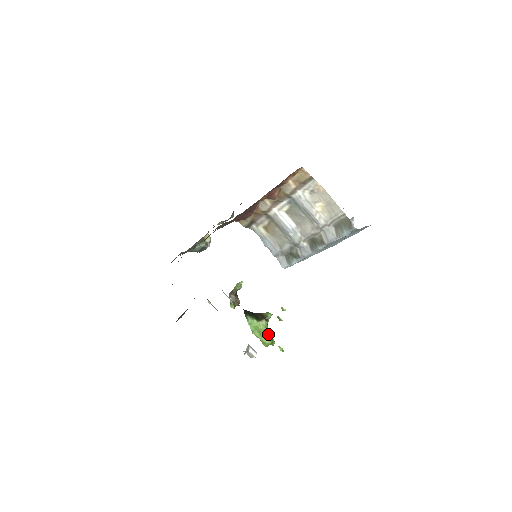
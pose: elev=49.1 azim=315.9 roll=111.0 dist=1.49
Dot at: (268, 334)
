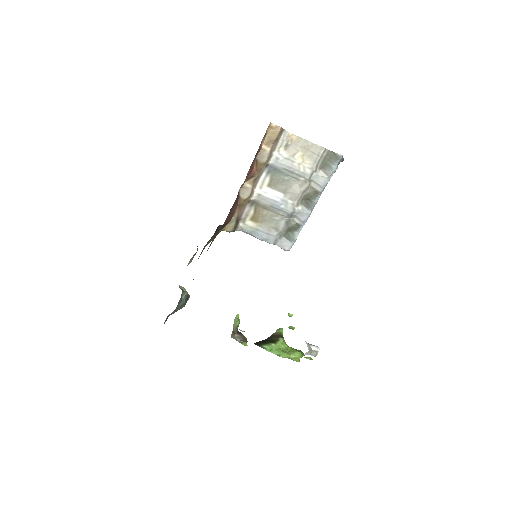
Dot at: (292, 349)
